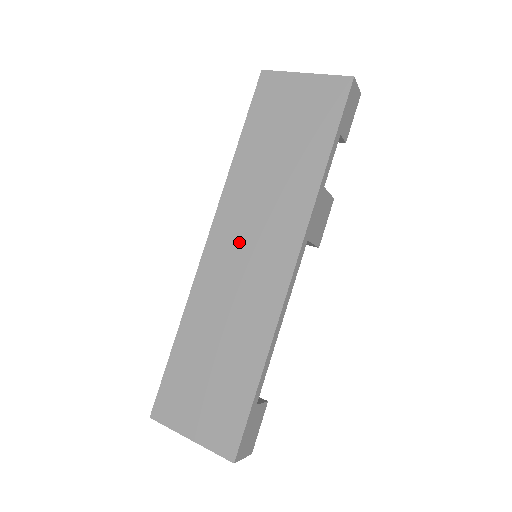
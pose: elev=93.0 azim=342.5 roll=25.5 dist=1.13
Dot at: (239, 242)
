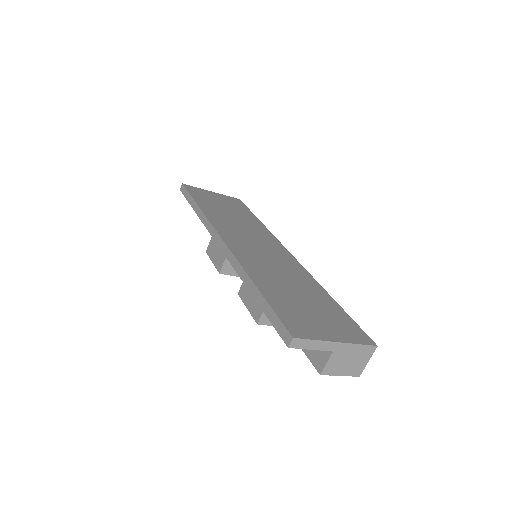
Dot at: (247, 242)
